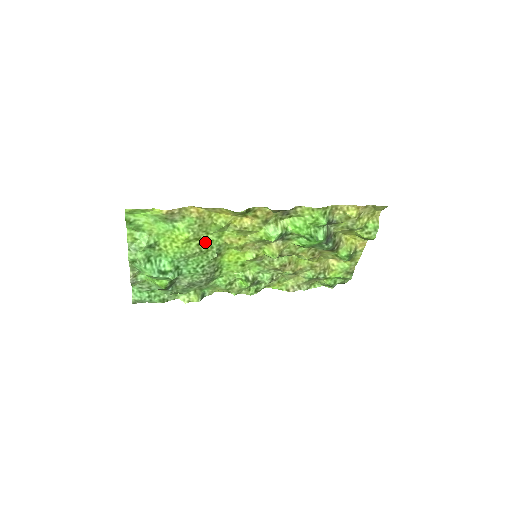
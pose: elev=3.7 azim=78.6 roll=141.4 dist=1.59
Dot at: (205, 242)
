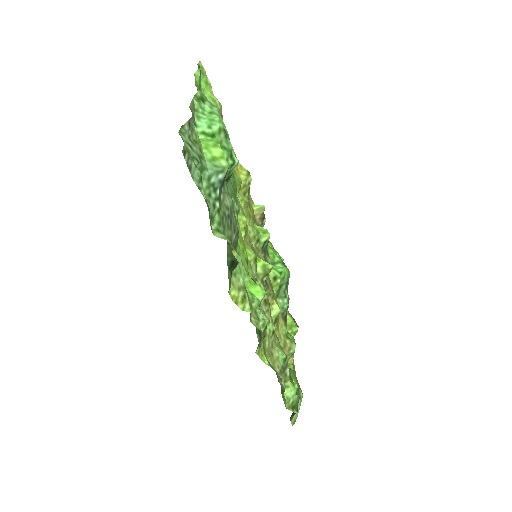
Dot at: occluded
